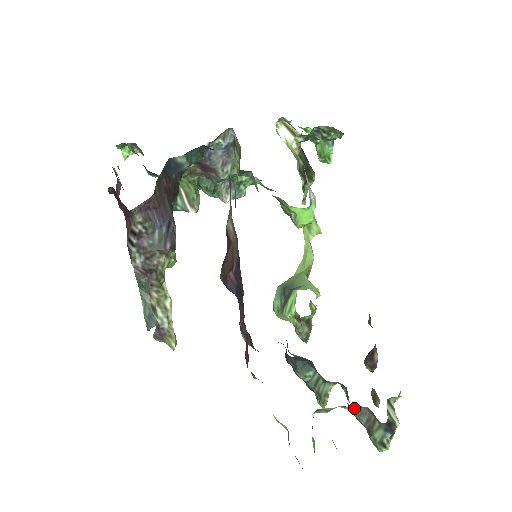
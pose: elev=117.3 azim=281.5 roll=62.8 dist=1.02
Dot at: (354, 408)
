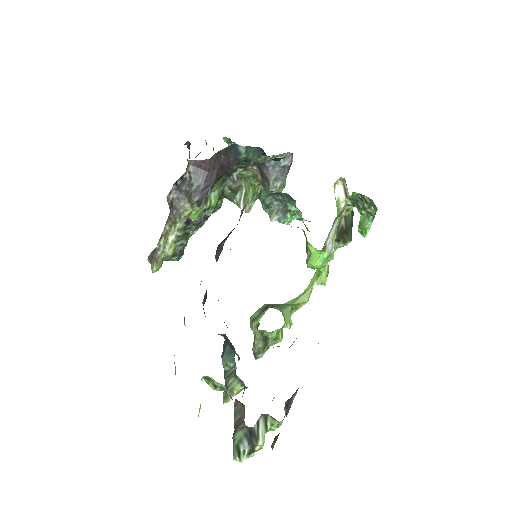
Dot at: (237, 404)
